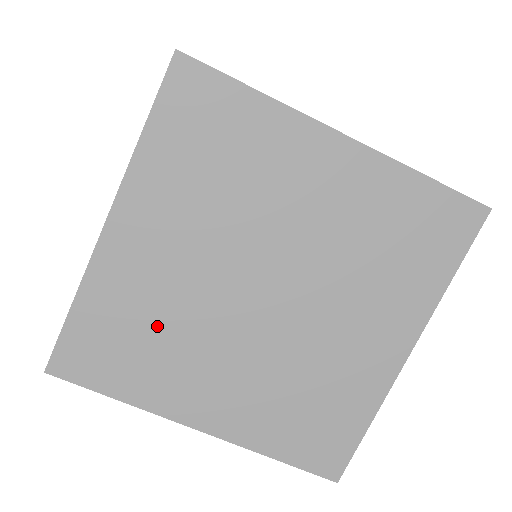
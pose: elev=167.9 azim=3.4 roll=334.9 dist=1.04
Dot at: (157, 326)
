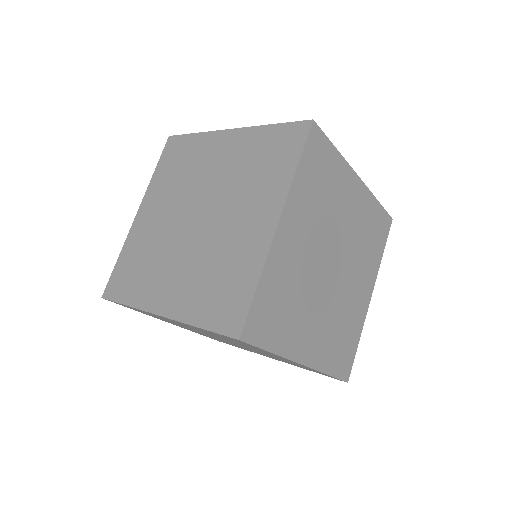
Dot at: (293, 294)
